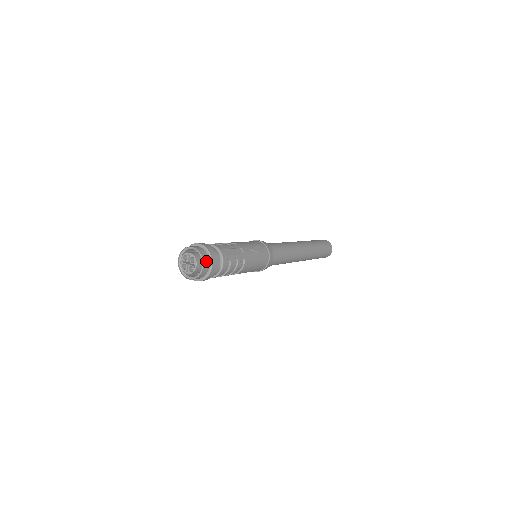
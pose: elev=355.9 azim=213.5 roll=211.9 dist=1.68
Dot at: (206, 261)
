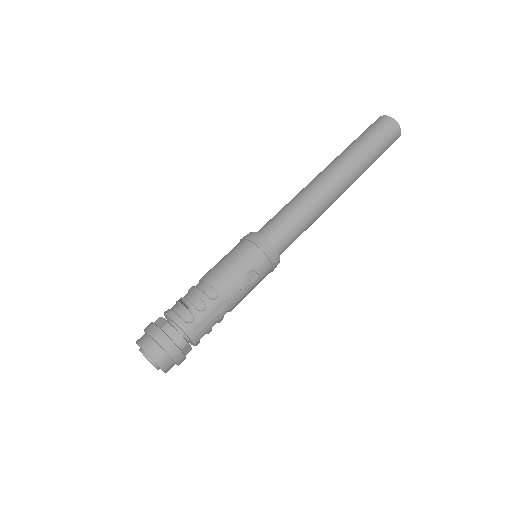
Dot at: (169, 365)
